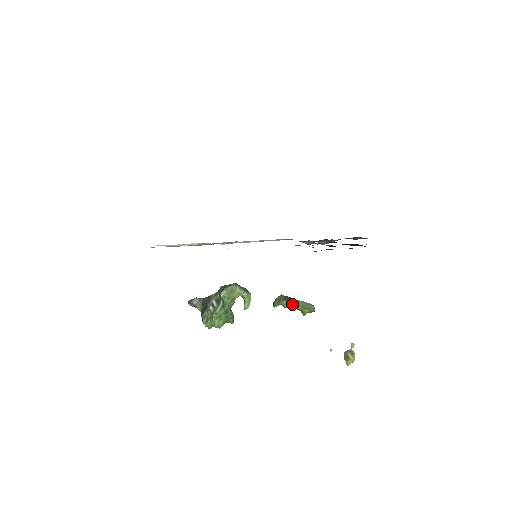
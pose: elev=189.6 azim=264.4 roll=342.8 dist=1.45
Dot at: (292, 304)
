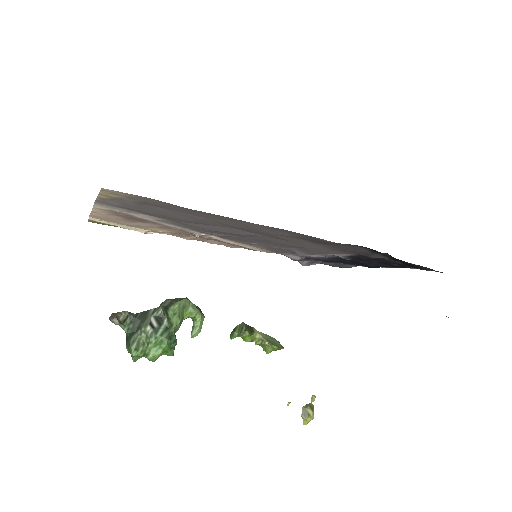
Dot at: (255, 337)
